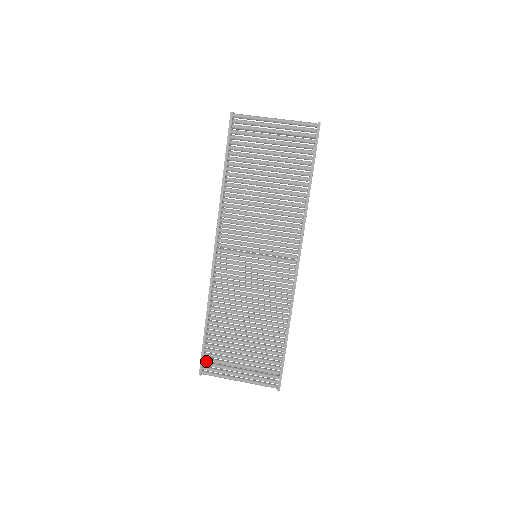
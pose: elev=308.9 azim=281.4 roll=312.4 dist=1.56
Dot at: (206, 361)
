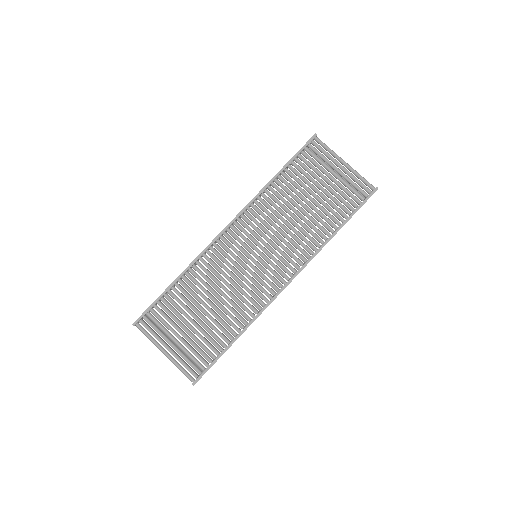
Dot at: (147, 317)
